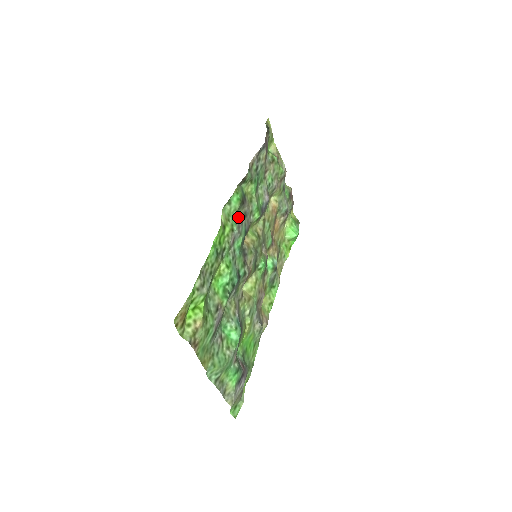
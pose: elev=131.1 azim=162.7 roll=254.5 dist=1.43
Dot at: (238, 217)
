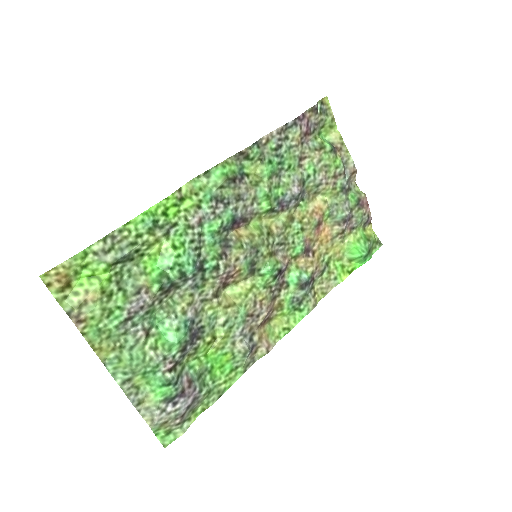
Dot at: (221, 196)
